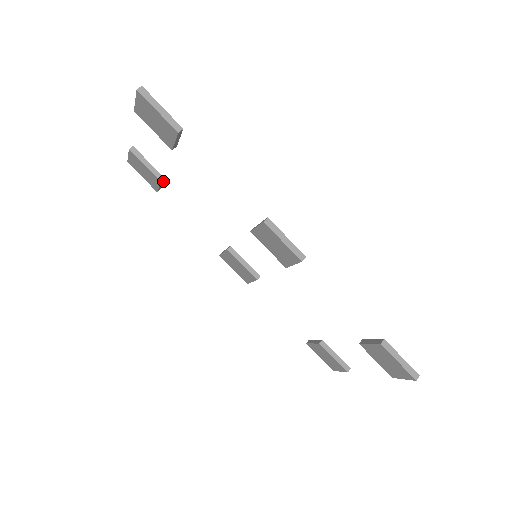
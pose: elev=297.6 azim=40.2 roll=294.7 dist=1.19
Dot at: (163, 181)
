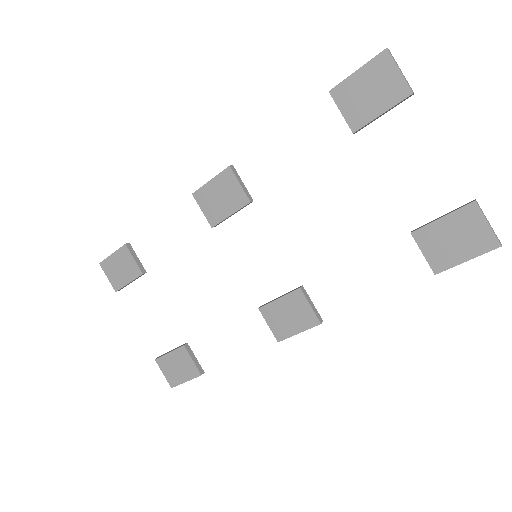
Dot at: (191, 350)
